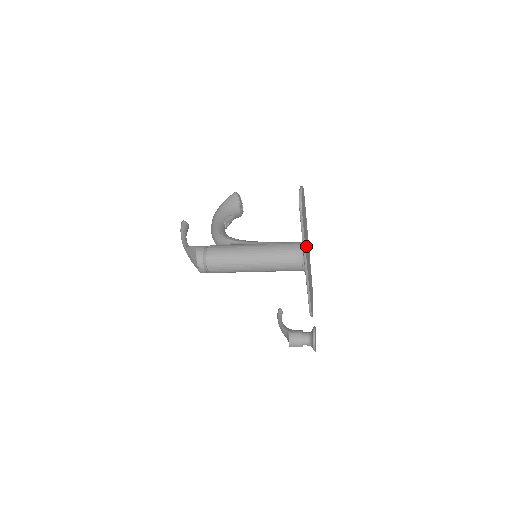
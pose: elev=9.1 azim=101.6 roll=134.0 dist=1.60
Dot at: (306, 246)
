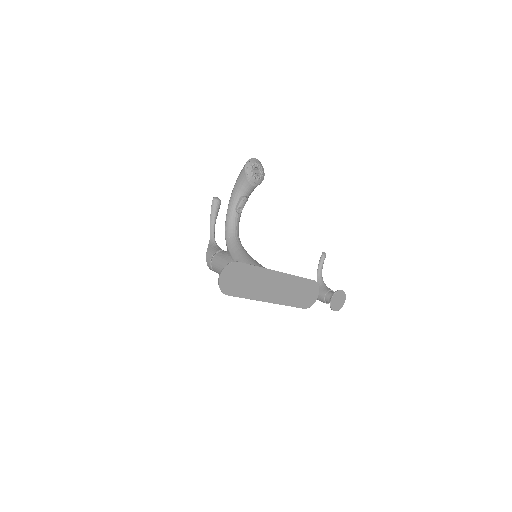
Dot at: (261, 291)
